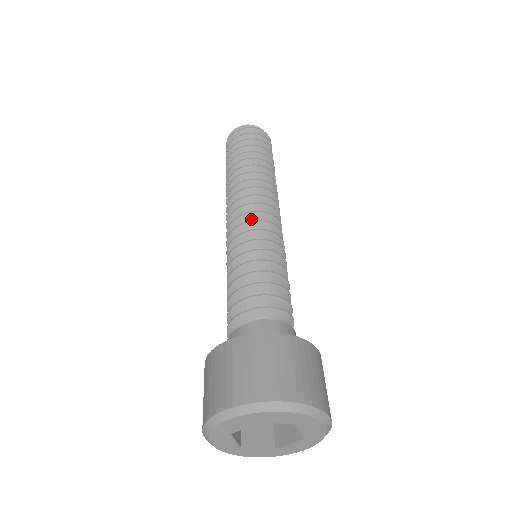
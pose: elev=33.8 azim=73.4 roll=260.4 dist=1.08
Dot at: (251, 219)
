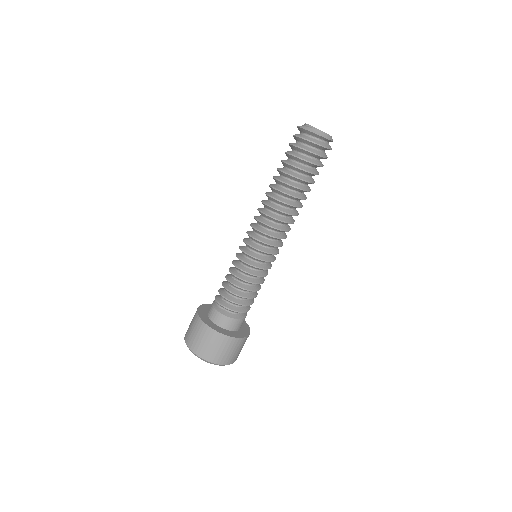
Dot at: (273, 247)
